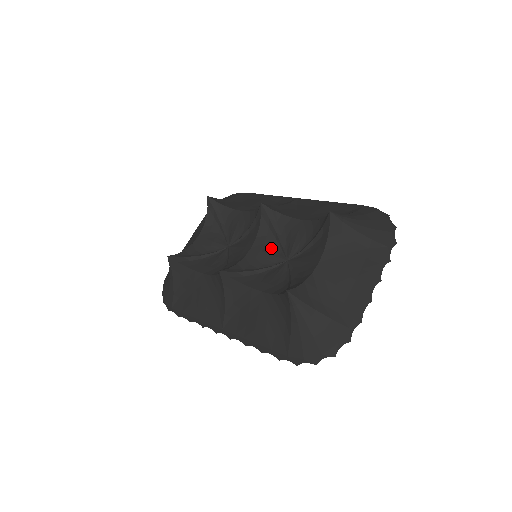
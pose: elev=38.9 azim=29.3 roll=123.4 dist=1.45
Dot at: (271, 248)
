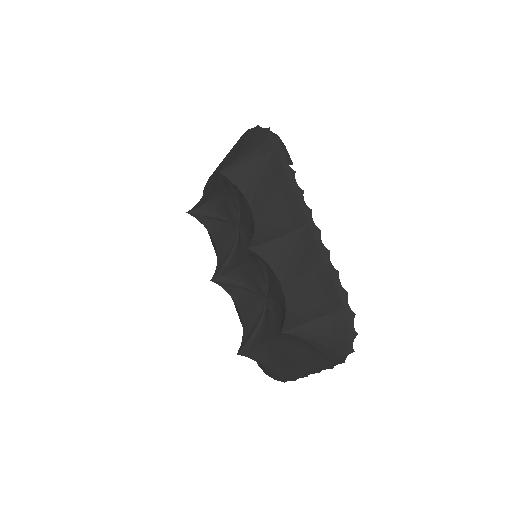
Dot at: (258, 276)
